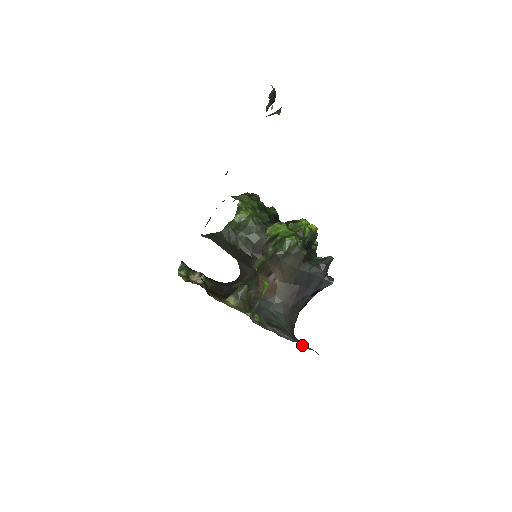
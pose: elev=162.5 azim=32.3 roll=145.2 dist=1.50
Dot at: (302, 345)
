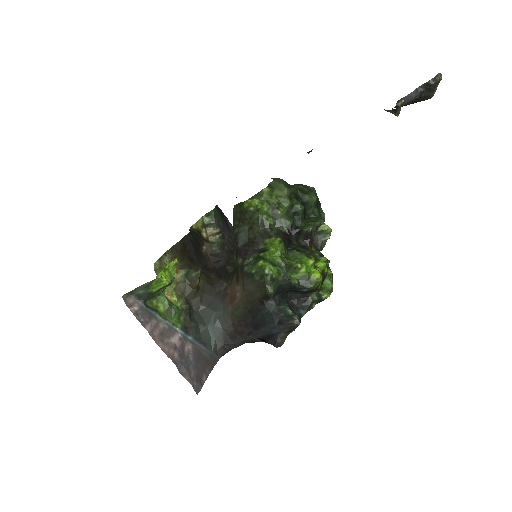
Dot at: (183, 368)
